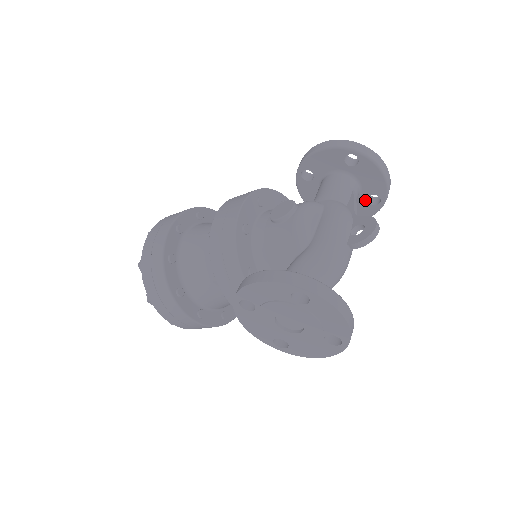
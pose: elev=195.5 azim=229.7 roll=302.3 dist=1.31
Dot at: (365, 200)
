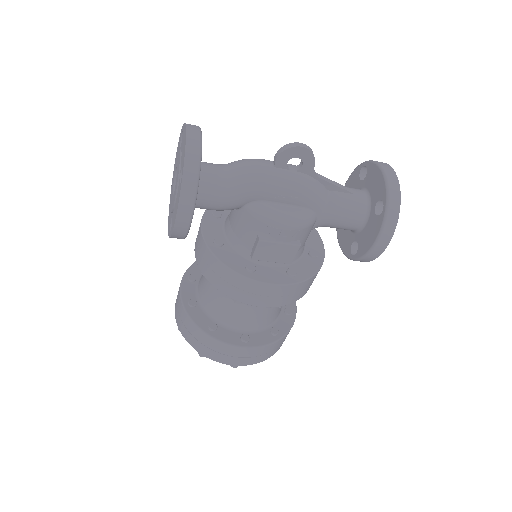
Dot at: (374, 213)
